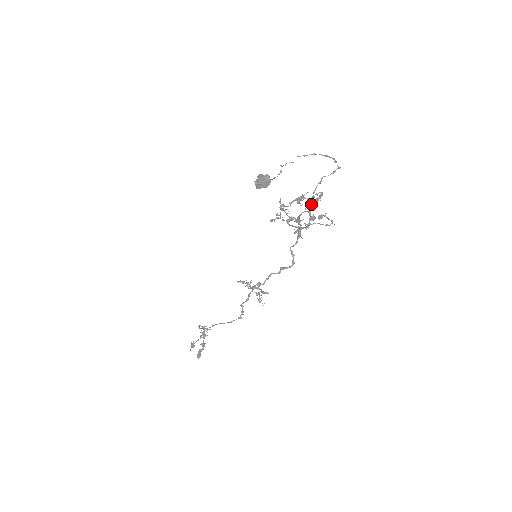
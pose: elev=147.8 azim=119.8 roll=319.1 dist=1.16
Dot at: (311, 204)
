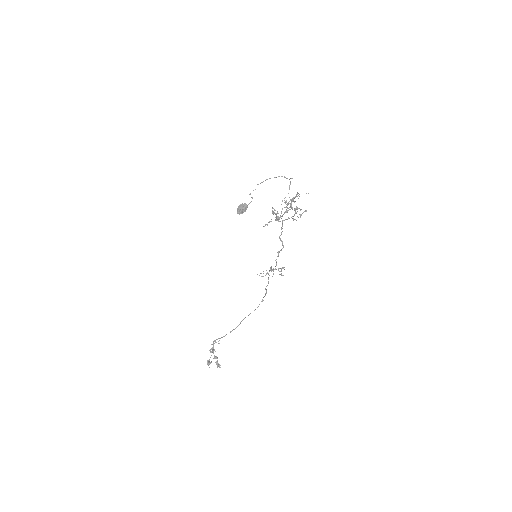
Dot at: (290, 203)
